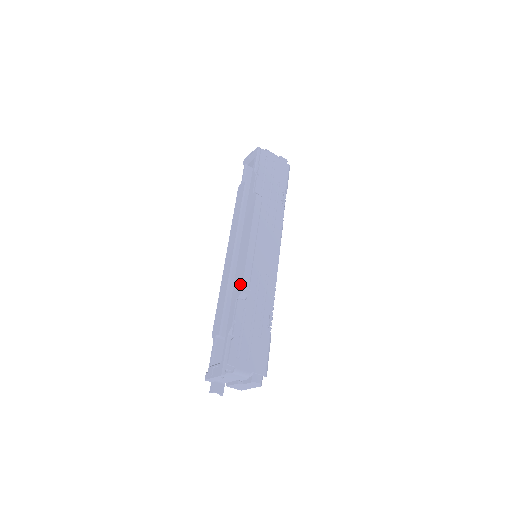
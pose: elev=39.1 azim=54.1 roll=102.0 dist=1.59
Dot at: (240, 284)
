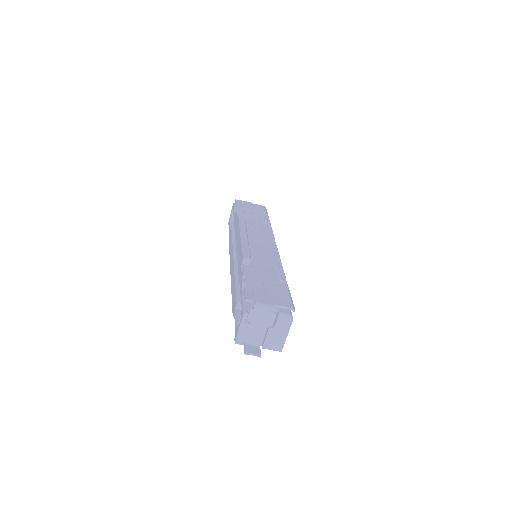
Dot at: (241, 257)
